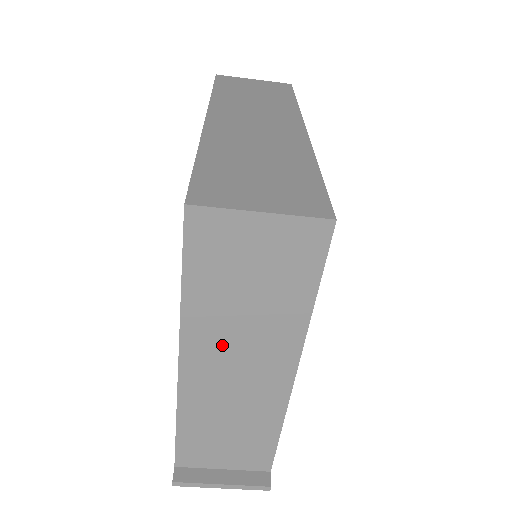
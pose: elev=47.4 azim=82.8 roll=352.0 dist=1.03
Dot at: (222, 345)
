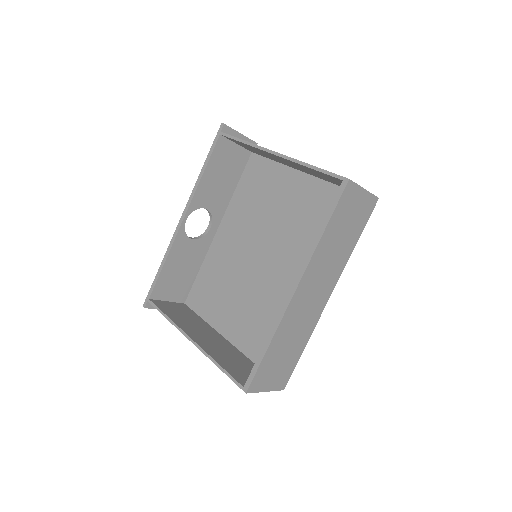
Dot at: occluded
